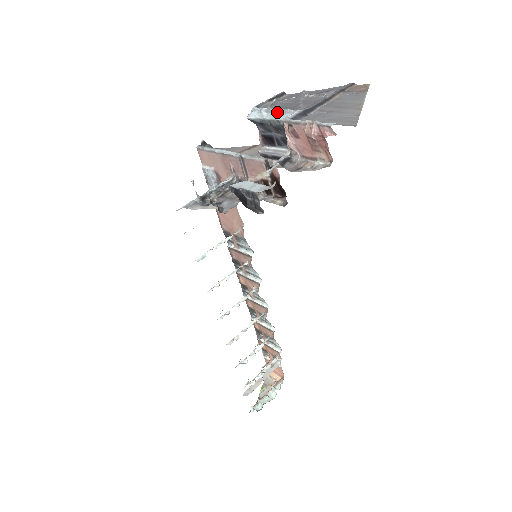
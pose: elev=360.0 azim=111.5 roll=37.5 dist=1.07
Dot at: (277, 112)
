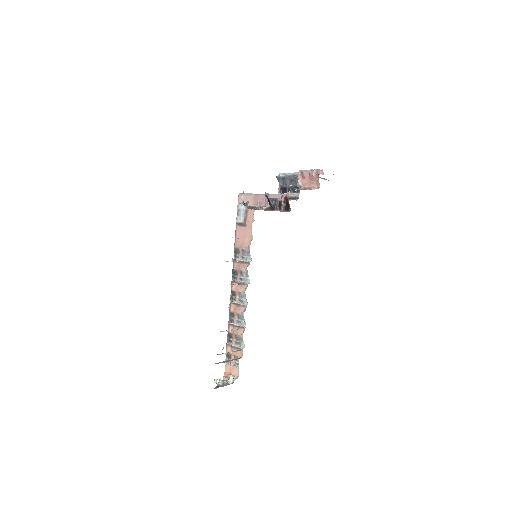
Dot at: (294, 173)
